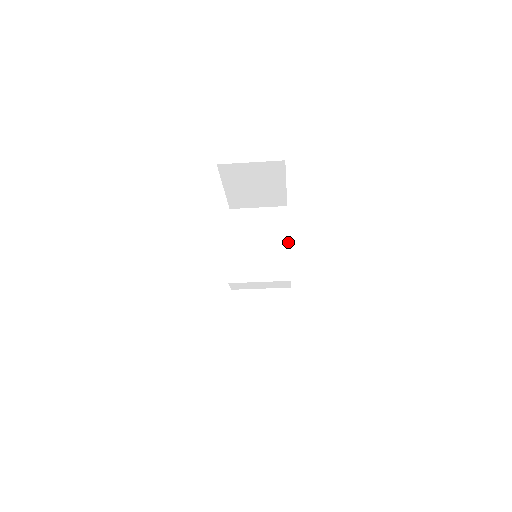
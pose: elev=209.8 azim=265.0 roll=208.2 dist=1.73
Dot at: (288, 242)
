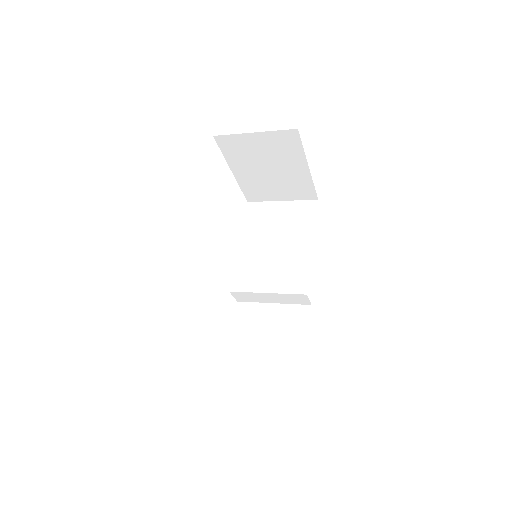
Dot at: (312, 244)
